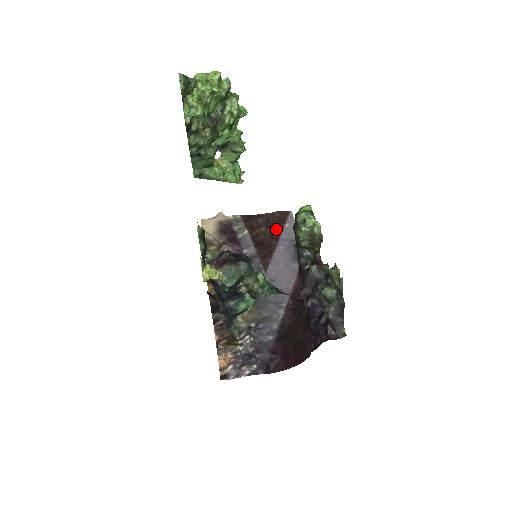
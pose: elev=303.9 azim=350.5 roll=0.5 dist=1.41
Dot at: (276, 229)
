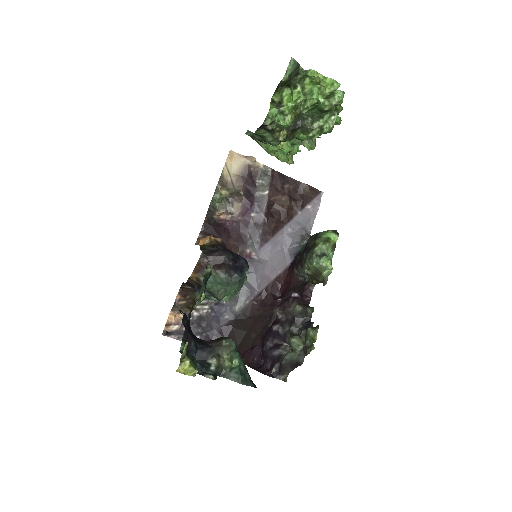
Dot at: (296, 206)
